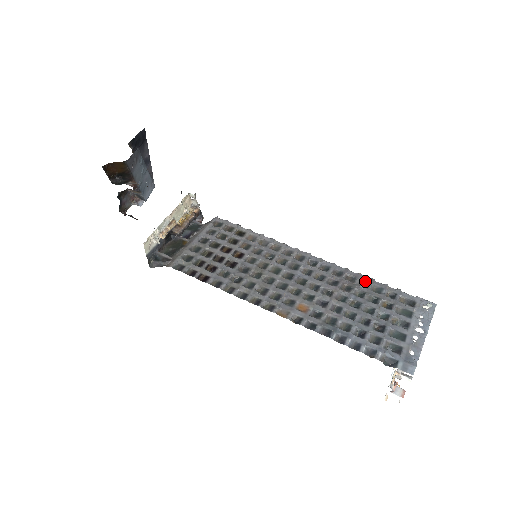
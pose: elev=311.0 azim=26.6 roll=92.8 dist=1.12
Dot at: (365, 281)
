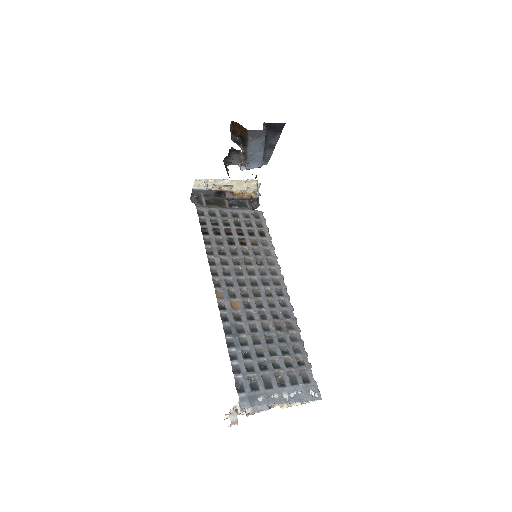
Dot at: (296, 337)
